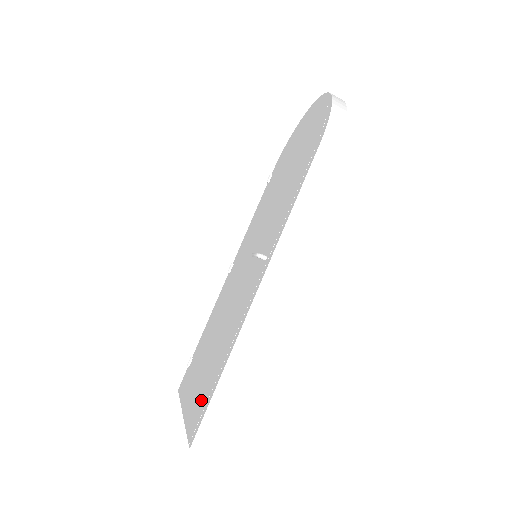
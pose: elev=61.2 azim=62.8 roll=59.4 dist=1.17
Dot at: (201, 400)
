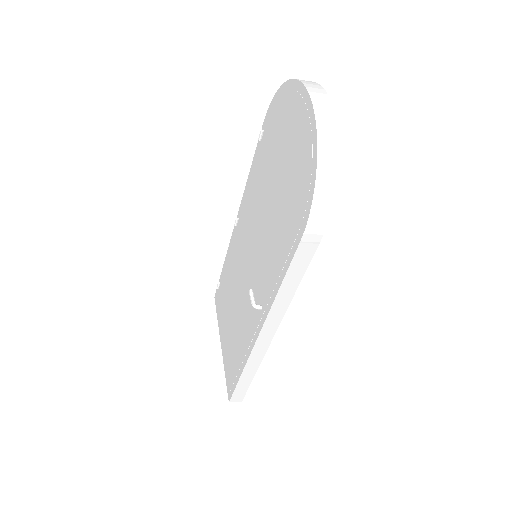
Dot at: (230, 367)
